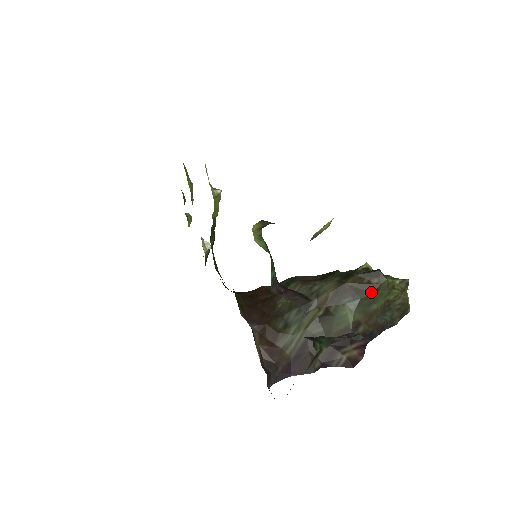
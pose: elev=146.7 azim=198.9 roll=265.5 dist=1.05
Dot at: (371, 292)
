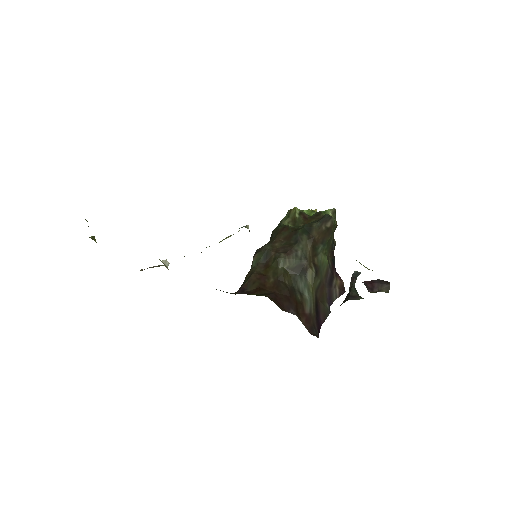
Dot at: (330, 234)
